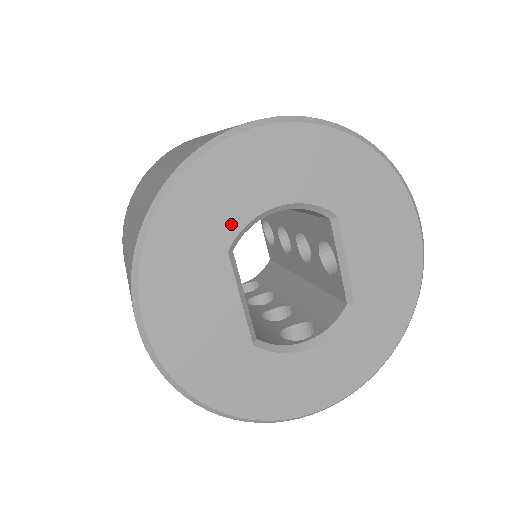
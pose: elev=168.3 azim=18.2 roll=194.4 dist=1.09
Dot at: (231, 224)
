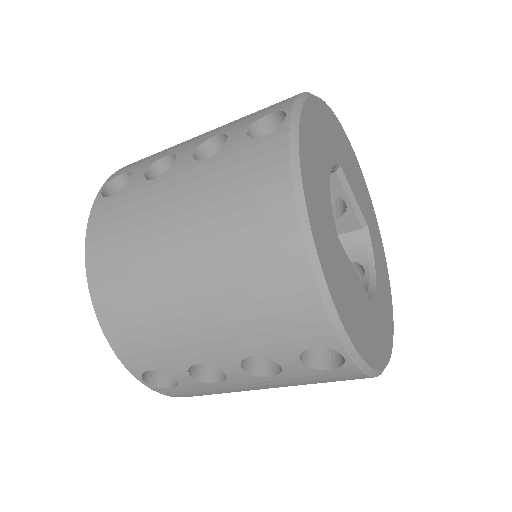
Dot at: (329, 214)
